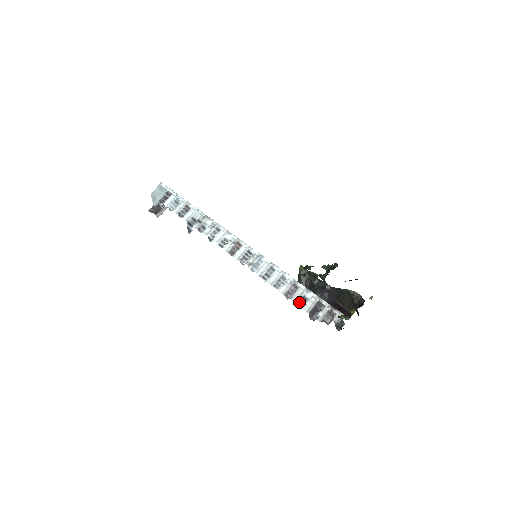
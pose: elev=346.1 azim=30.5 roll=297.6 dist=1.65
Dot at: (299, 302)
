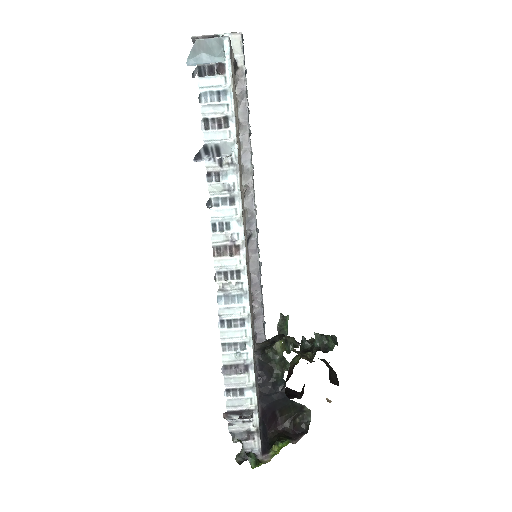
Dot at: (230, 389)
